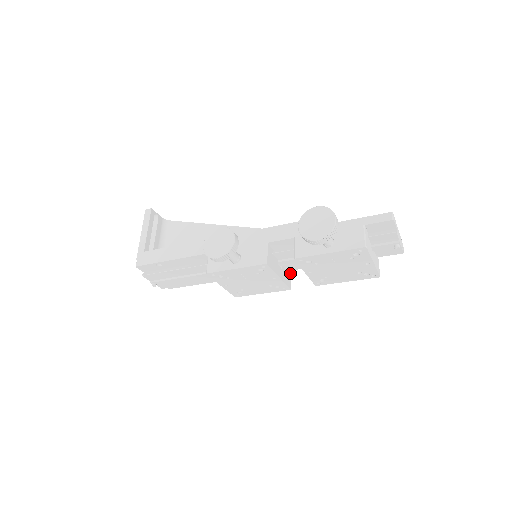
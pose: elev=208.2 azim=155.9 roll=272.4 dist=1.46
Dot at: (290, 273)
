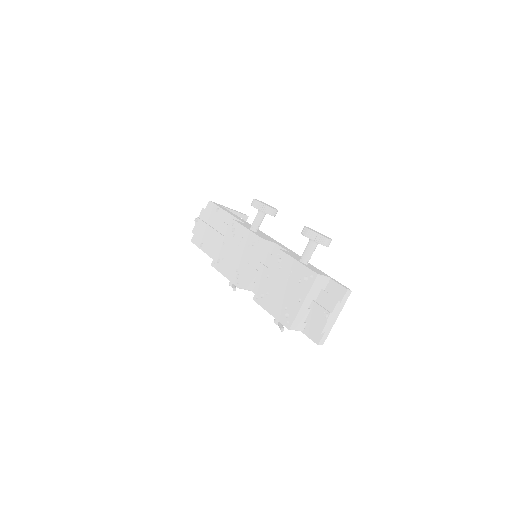
Dot at: (251, 289)
